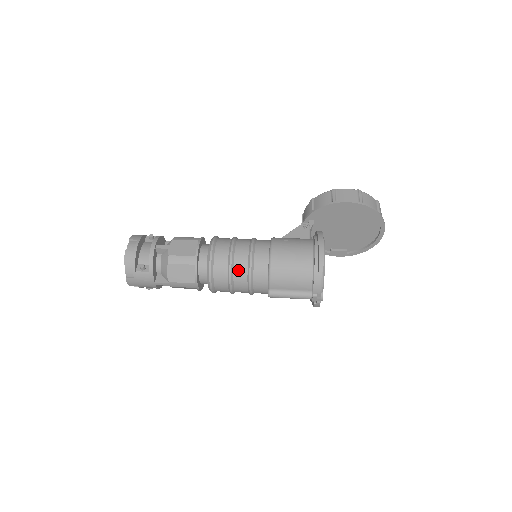
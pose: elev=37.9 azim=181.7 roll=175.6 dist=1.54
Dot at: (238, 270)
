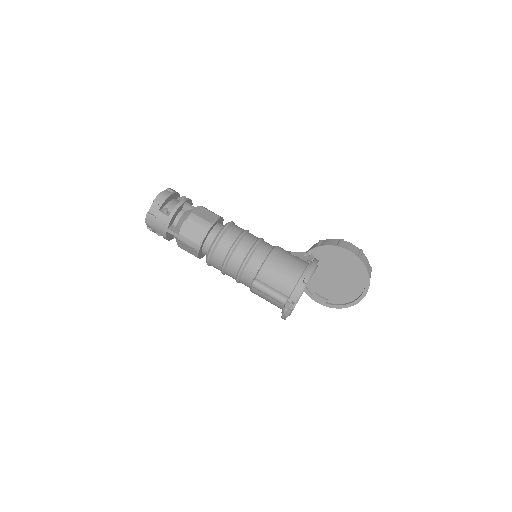
Dot at: (239, 251)
